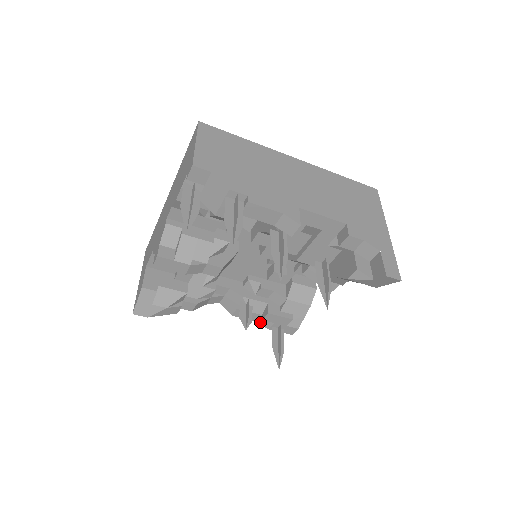
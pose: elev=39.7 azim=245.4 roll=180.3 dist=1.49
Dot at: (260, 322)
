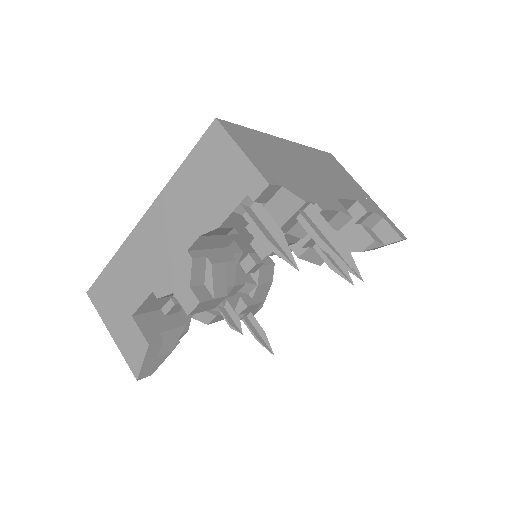
Dot at: occluded
